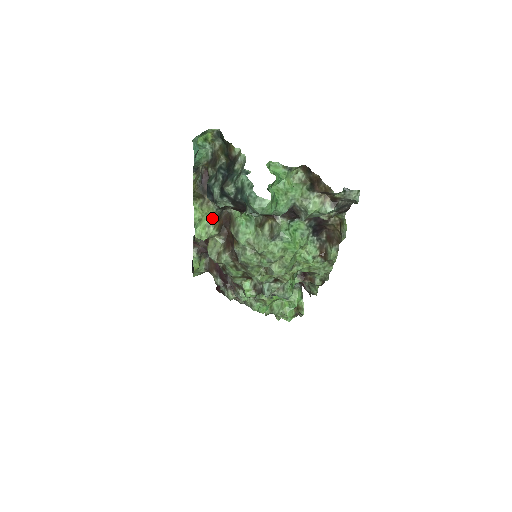
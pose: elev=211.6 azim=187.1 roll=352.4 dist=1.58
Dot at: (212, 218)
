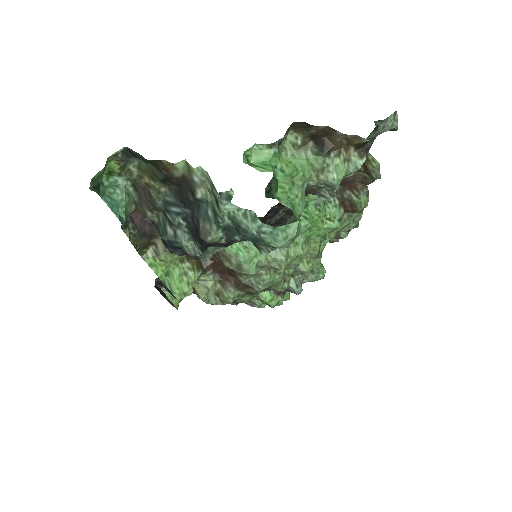
Dot at: (182, 260)
